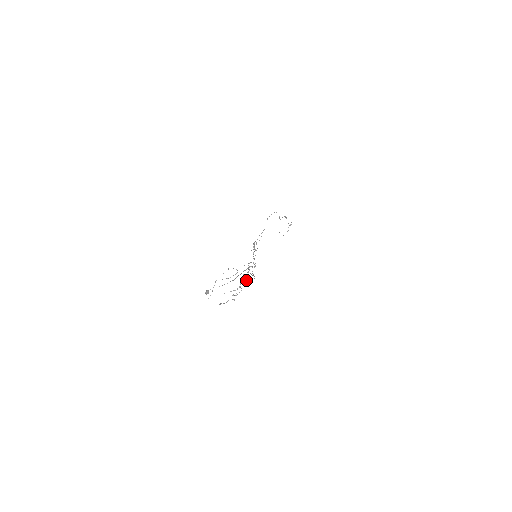
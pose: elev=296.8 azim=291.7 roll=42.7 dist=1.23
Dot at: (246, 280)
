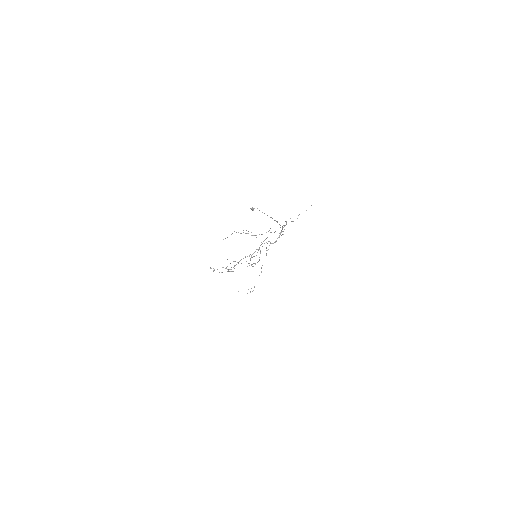
Dot at: (250, 258)
